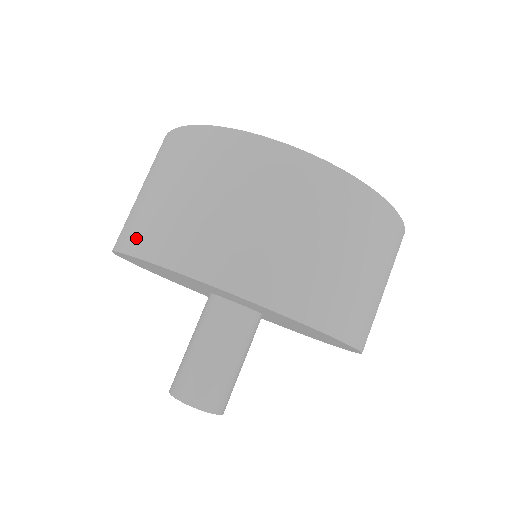
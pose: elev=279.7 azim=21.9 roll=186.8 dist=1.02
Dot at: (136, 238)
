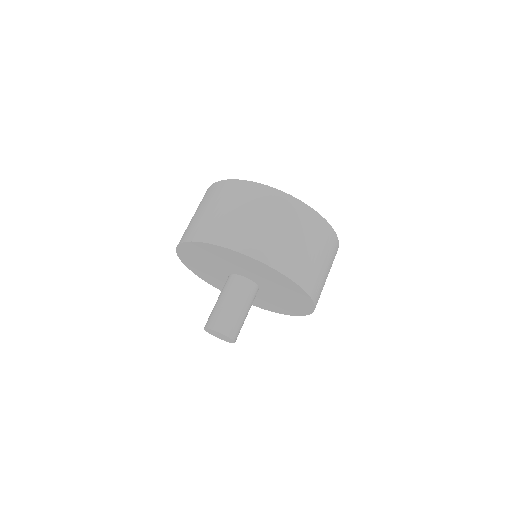
Dot at: (247, 245)
